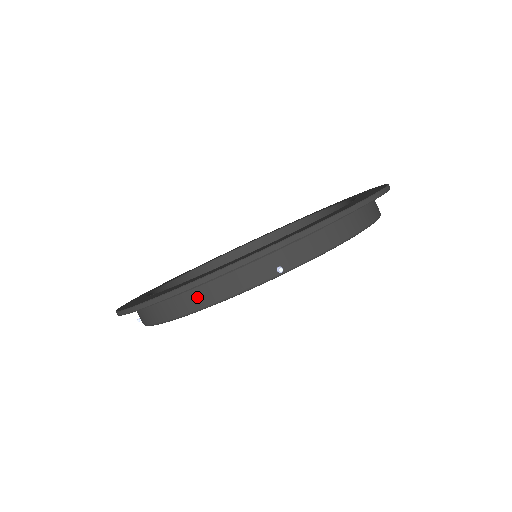
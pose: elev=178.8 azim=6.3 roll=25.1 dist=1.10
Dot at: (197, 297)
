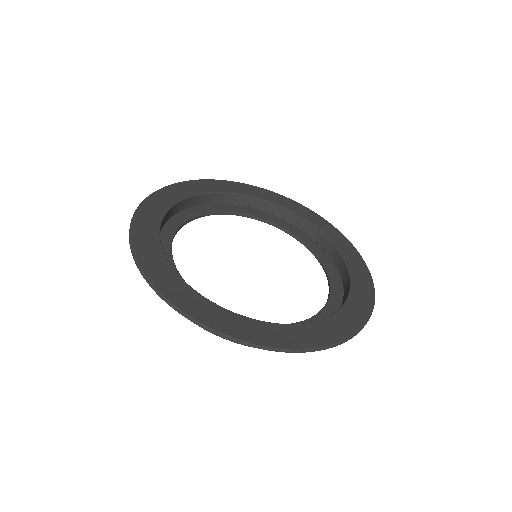
Dot at: occluded
